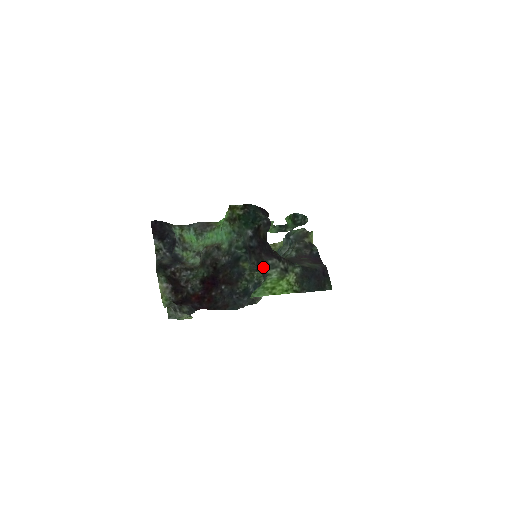
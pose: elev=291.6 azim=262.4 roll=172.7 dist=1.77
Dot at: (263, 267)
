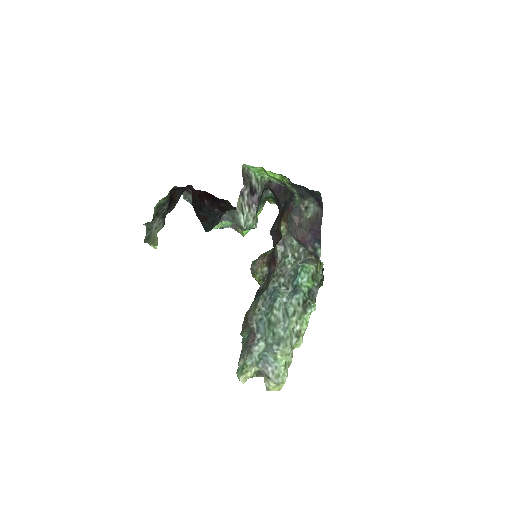
Dot at: occluded
